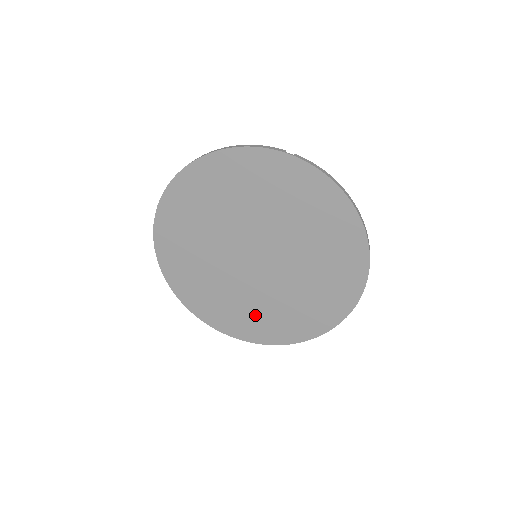
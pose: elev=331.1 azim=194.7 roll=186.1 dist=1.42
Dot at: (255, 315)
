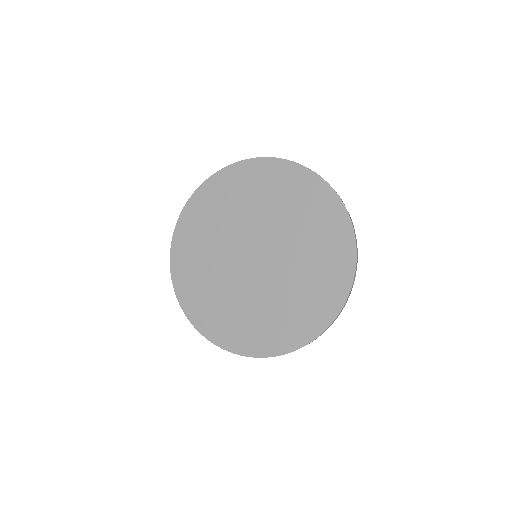
Dot at: (211, 297)
